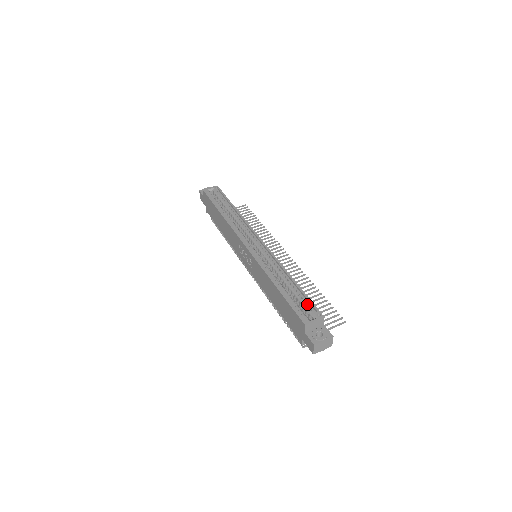
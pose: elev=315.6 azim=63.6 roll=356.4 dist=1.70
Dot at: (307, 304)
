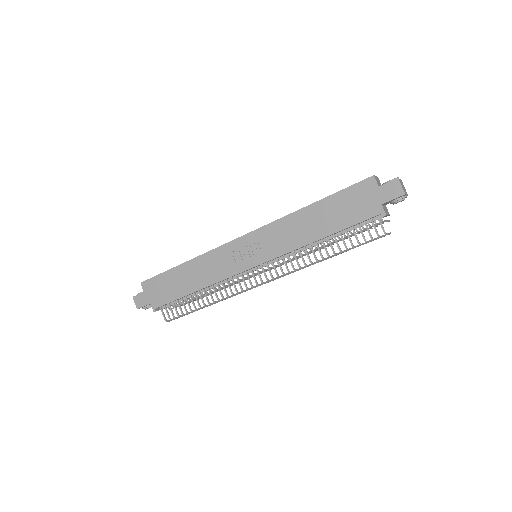
Dot at: occluded
